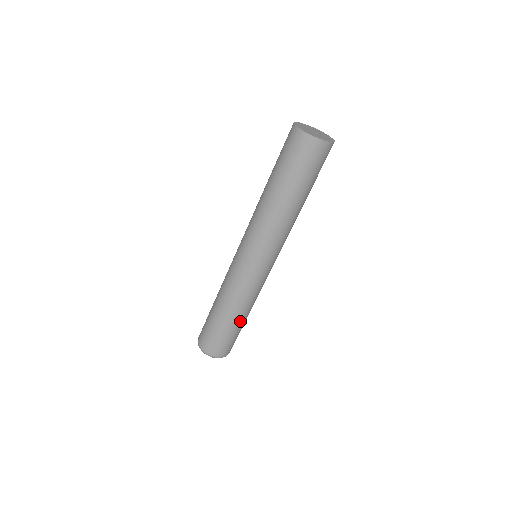
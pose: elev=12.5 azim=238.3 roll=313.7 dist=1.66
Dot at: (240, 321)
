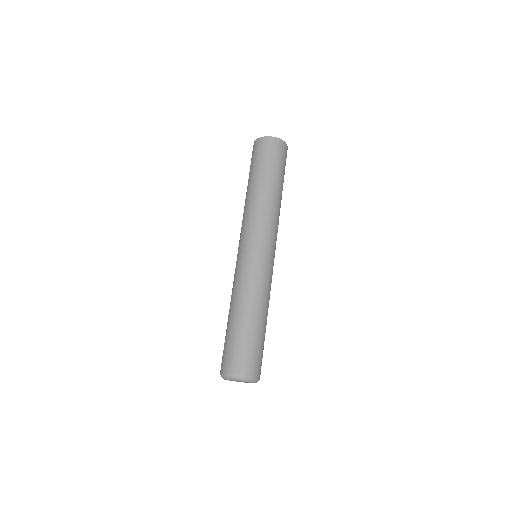
Dot at: (253, 320)
